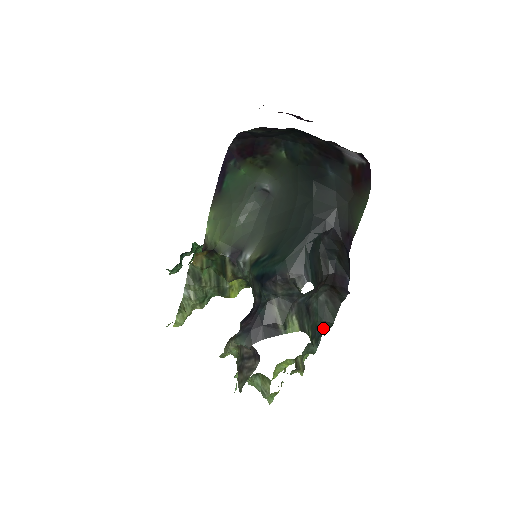
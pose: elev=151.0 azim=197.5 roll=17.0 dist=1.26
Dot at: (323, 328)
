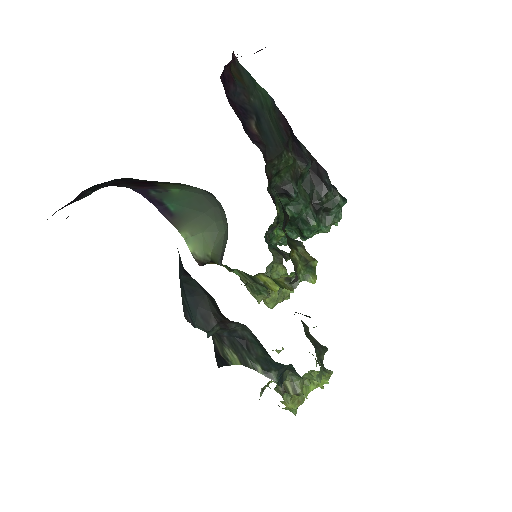
Dot at: (273, 361)
